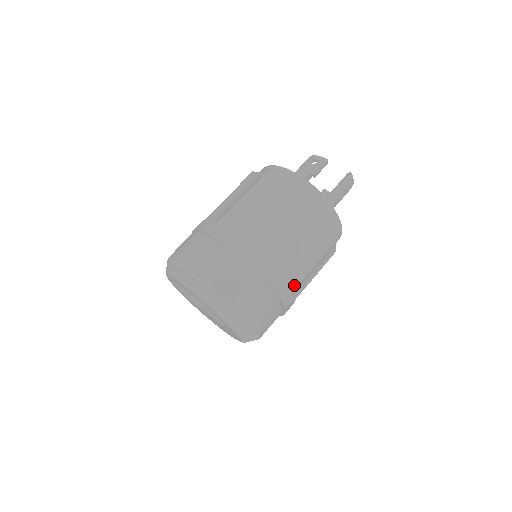
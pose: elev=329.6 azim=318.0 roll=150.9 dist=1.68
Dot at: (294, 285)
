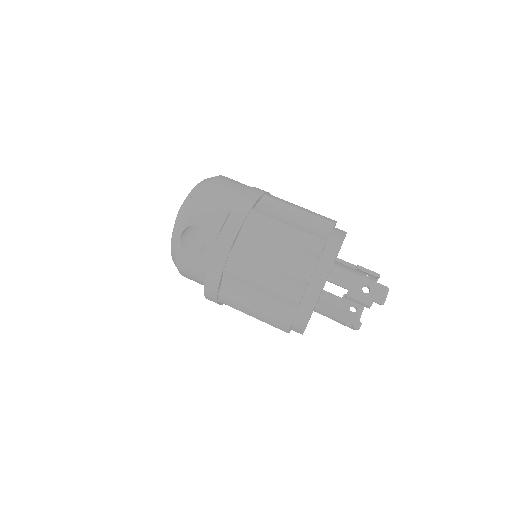
Dot at: (253, 219)
